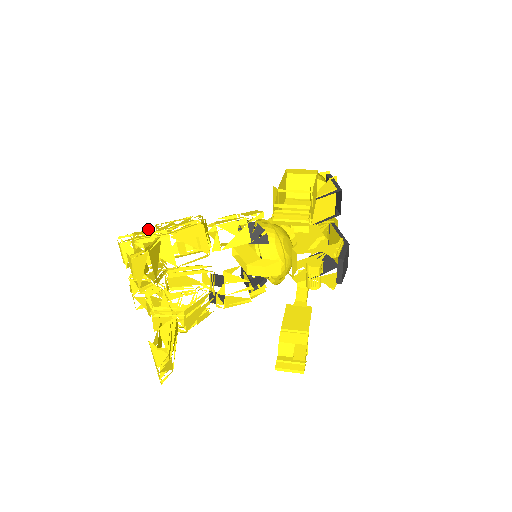
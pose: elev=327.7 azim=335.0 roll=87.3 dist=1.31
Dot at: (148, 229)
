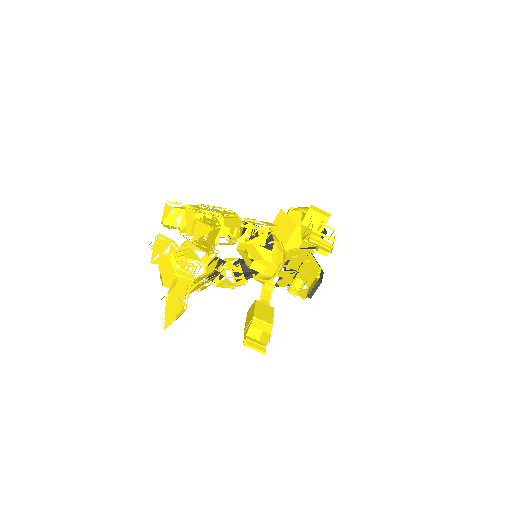
Dot at: (196, 205)
